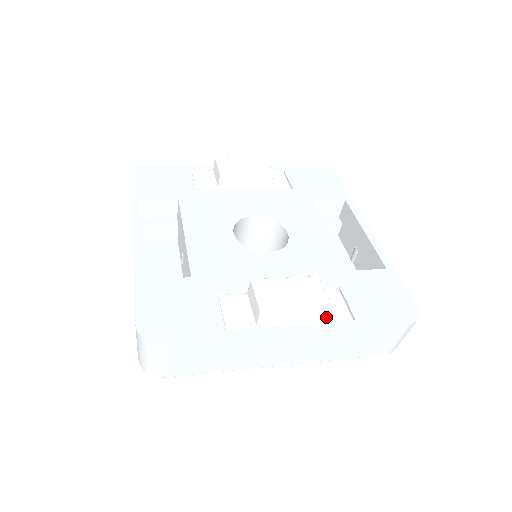
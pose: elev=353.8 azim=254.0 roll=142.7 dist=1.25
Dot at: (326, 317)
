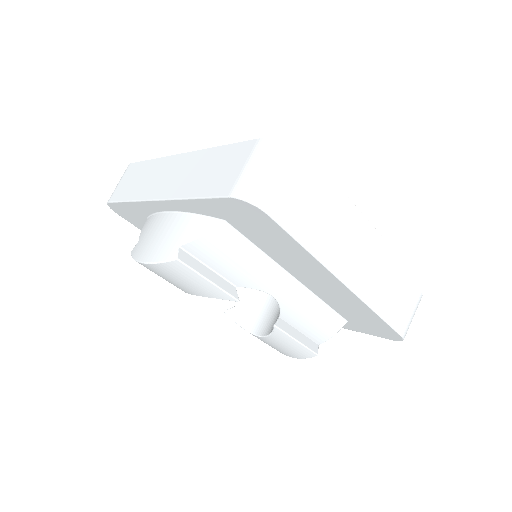
Dot at: occluded
